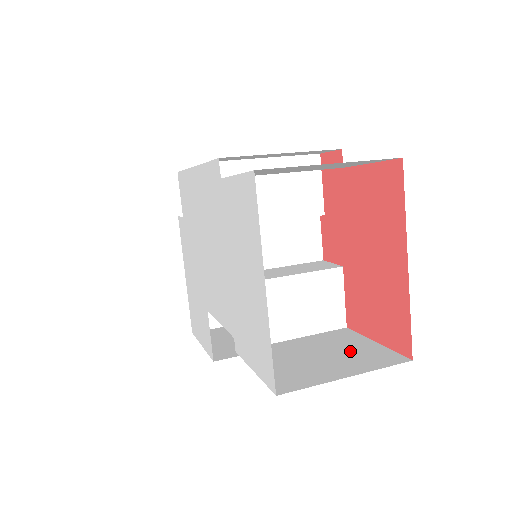
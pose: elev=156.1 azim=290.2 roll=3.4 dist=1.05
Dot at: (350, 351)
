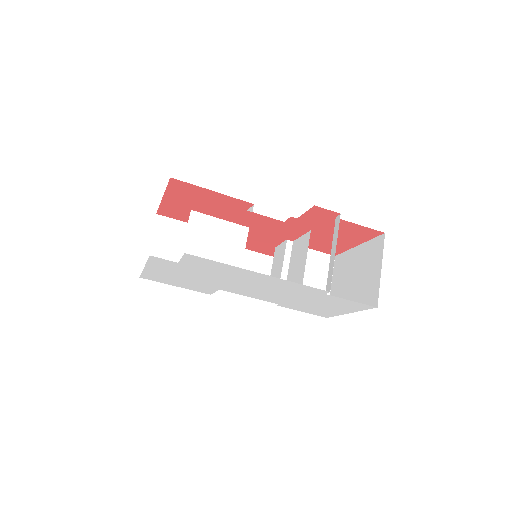
Dot at: (312, 266)
